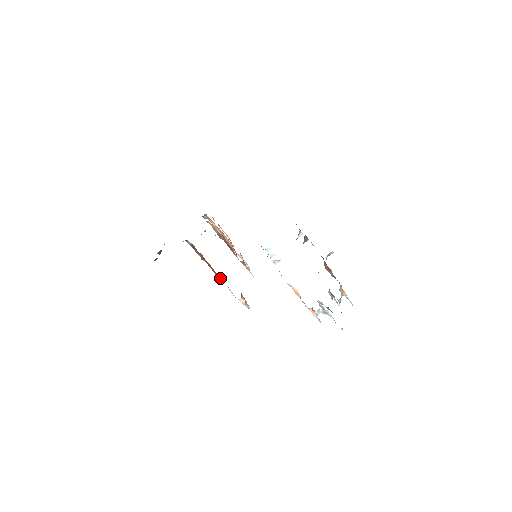
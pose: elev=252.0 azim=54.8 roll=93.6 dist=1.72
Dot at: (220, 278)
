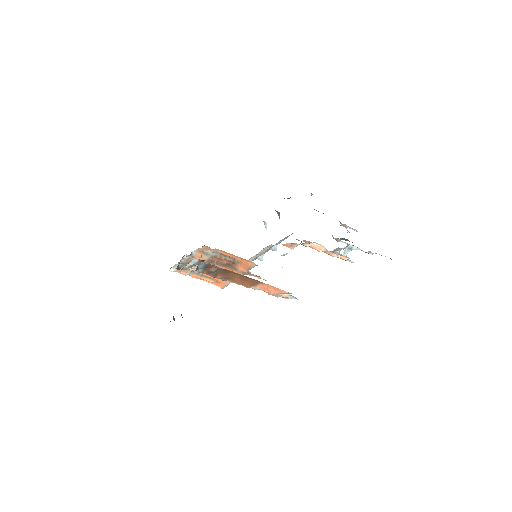
Dot at: (254, 282)
